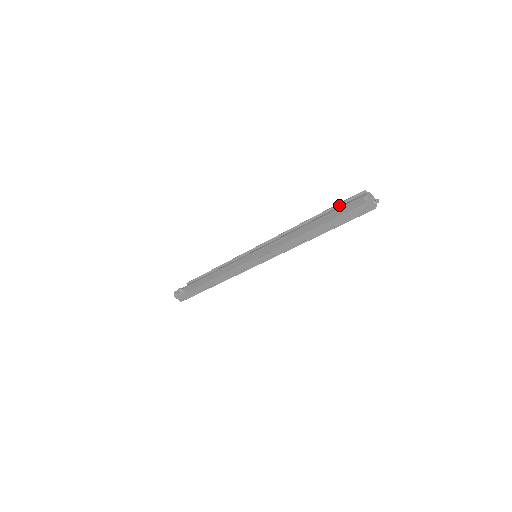
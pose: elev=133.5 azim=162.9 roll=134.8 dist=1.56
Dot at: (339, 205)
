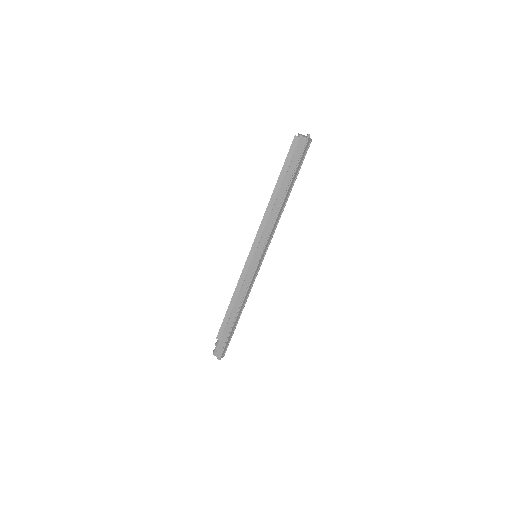
Dot at: occluded
